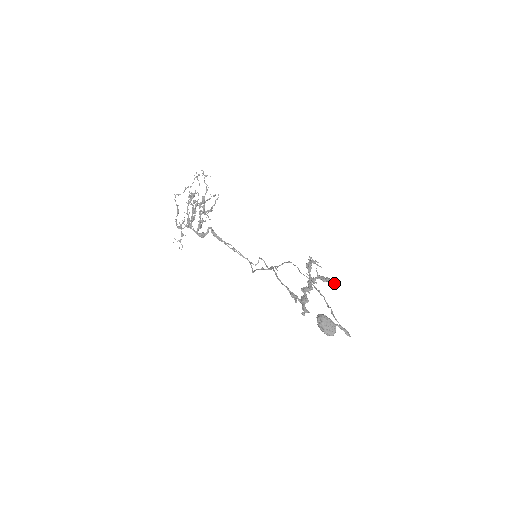
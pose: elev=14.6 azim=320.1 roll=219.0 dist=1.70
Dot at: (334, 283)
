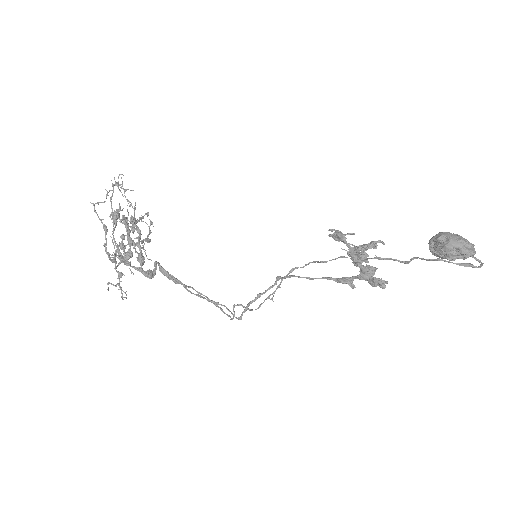
Dot at: (384, 244)
